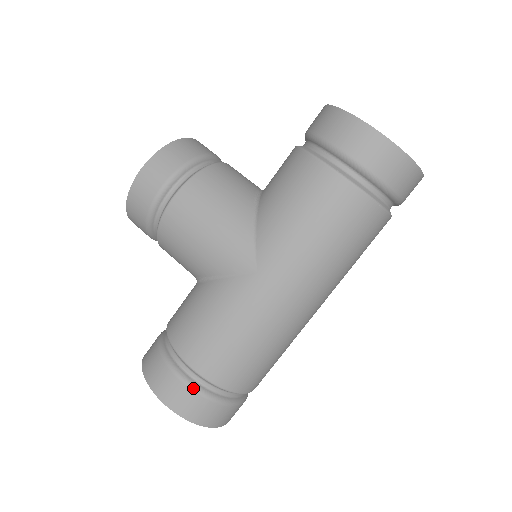
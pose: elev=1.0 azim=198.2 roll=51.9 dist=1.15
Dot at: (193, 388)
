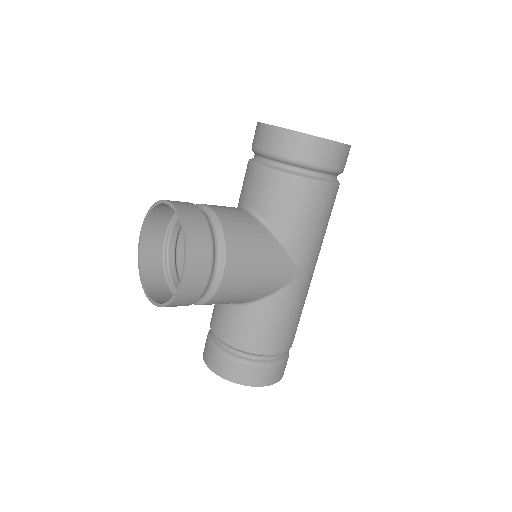
Dot at: (282, 362)
